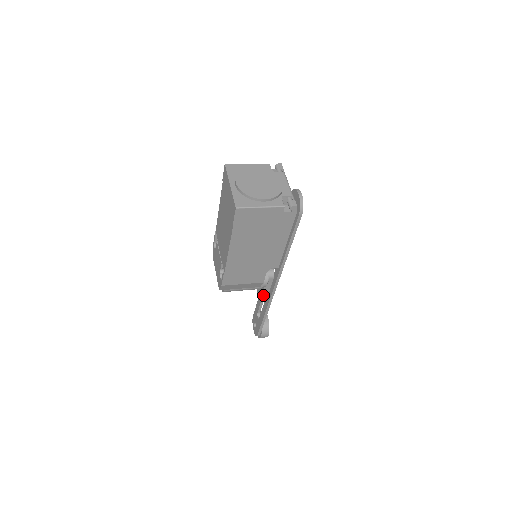
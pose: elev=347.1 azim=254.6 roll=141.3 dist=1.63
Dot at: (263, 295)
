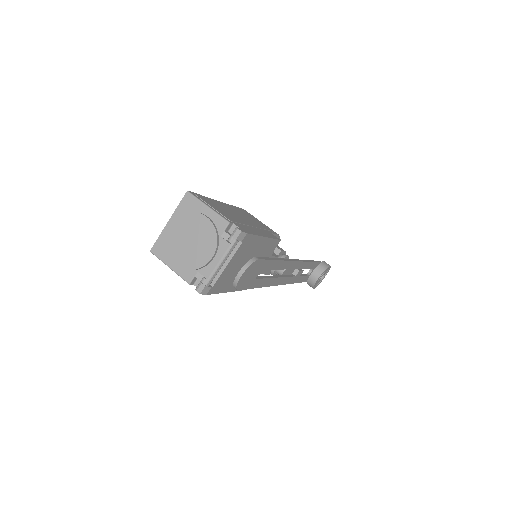
Dot at: occluded
